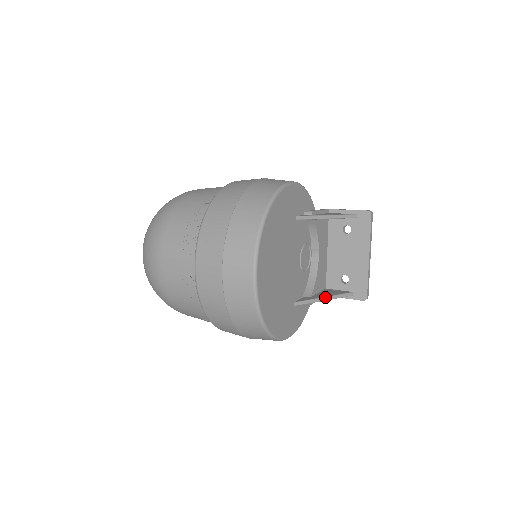
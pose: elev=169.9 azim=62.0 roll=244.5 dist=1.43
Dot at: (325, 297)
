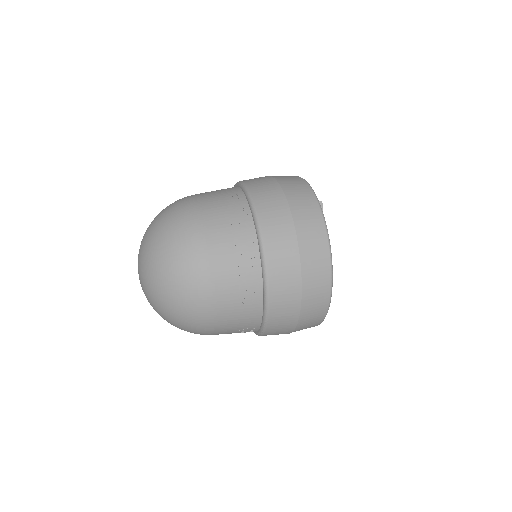
Dot at: occluded
